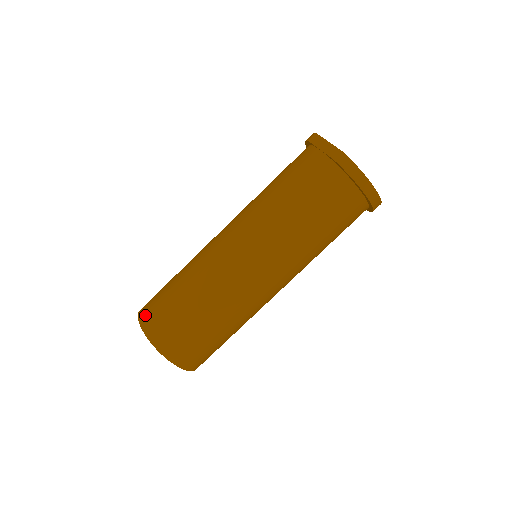
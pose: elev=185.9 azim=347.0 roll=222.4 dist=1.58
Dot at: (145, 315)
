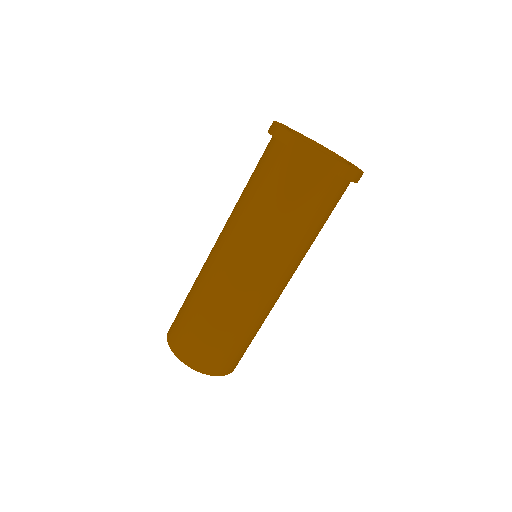
Dot at: (176, 346)
